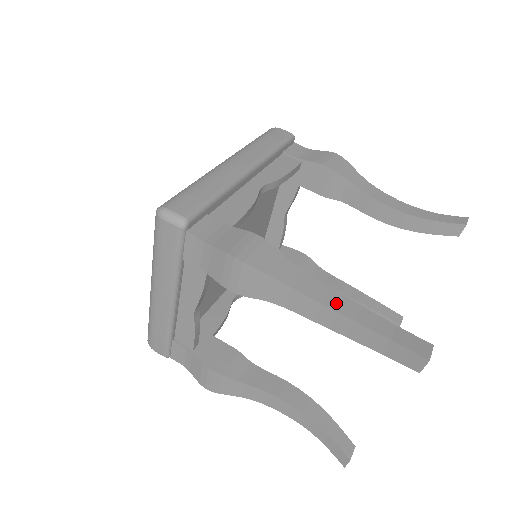
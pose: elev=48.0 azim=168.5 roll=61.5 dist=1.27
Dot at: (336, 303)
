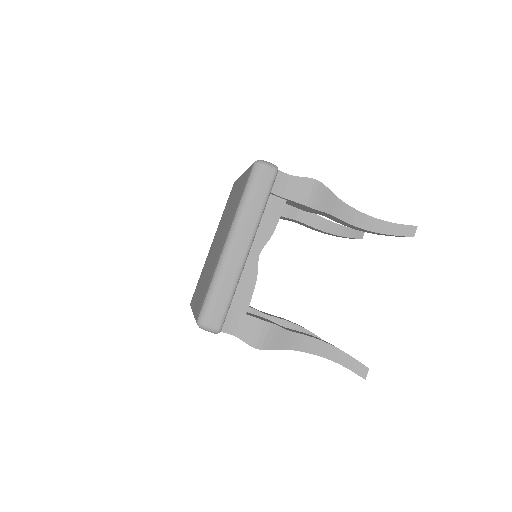
Dot at: (317, 349)
